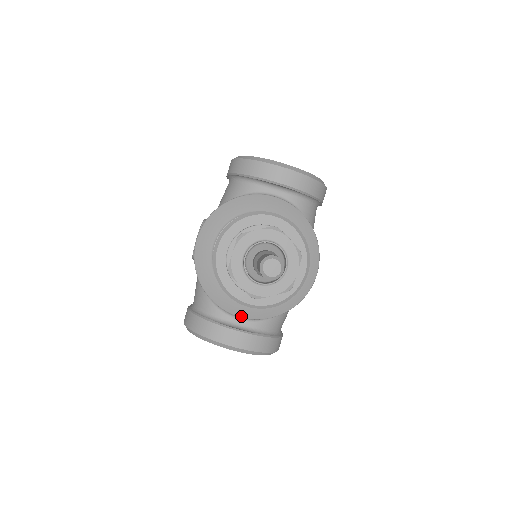
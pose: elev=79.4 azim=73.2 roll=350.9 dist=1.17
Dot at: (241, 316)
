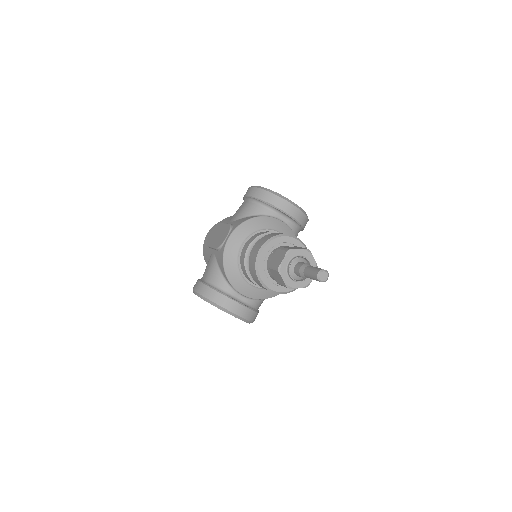
Dot at: (244, 295)
